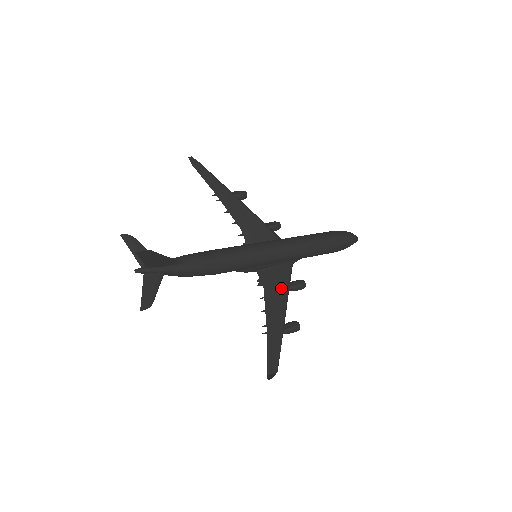
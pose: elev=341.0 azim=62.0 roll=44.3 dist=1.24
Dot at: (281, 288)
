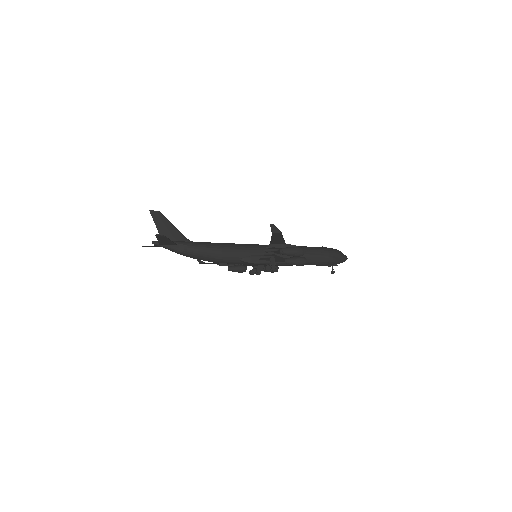
Dot at: occluded
